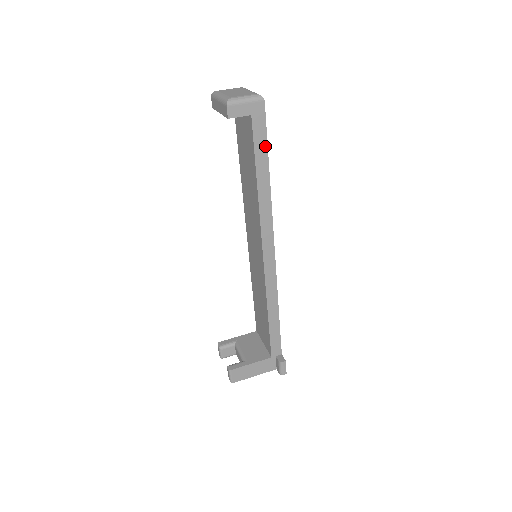
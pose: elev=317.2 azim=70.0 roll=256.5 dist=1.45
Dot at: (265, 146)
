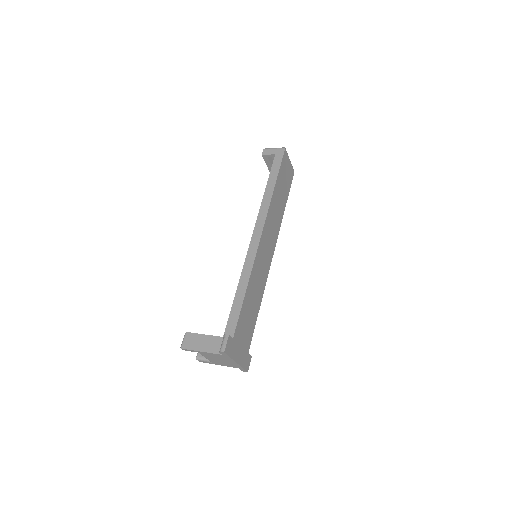
Dot at: (278, 170)
